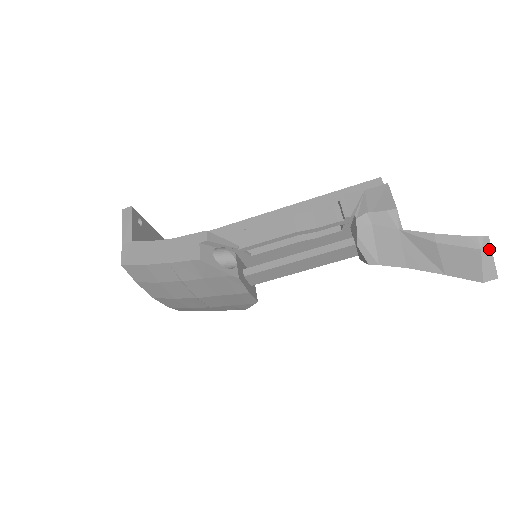
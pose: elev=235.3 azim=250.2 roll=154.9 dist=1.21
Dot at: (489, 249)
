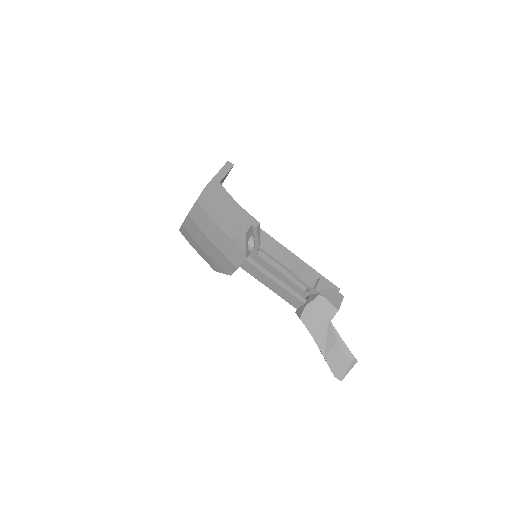
Dot at: (352, 366)
